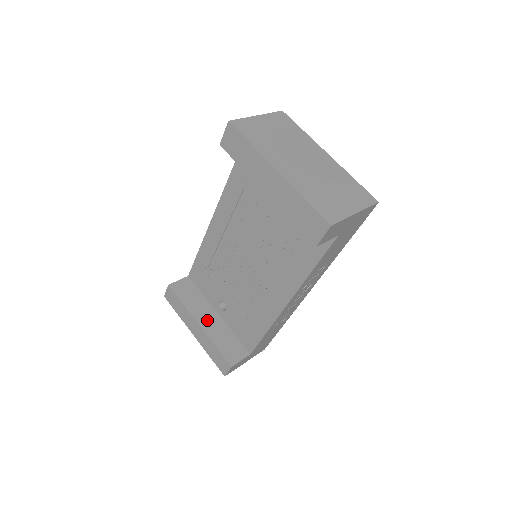
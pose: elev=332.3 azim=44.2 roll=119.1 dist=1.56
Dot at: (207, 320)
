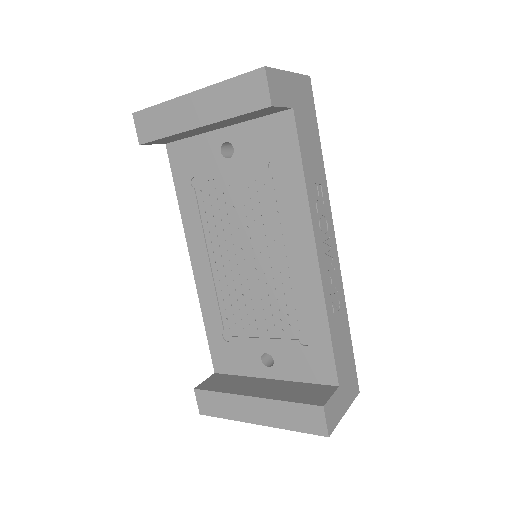
Dot at: (261, 389)
